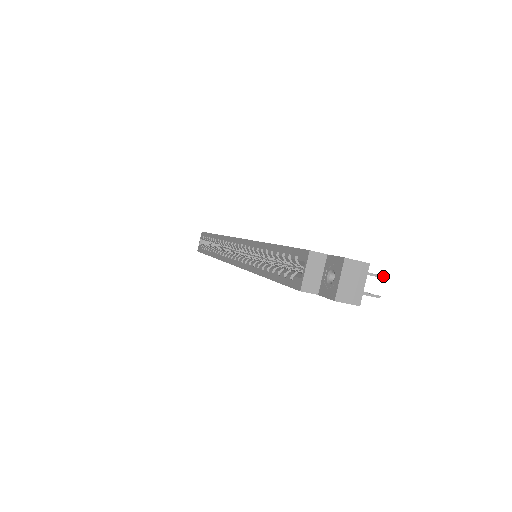
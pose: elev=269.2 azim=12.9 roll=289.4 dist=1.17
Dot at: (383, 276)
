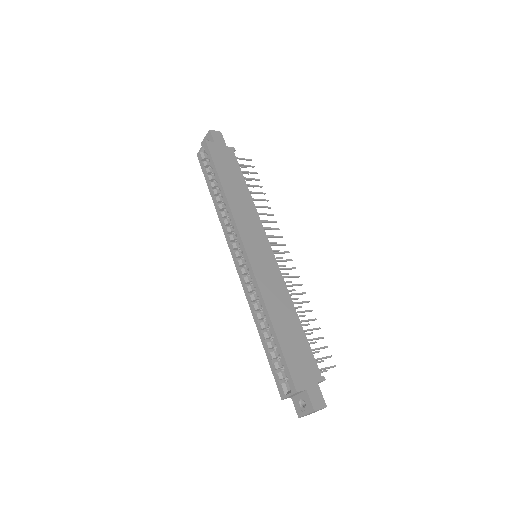
Dot at: occluded
